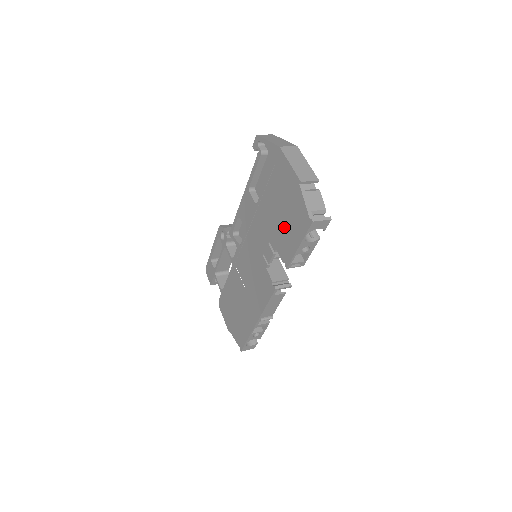
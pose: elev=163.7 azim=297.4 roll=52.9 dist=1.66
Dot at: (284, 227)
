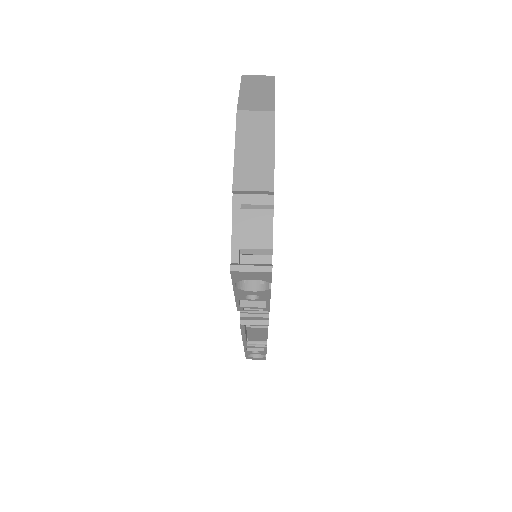
Dot at: occluded
